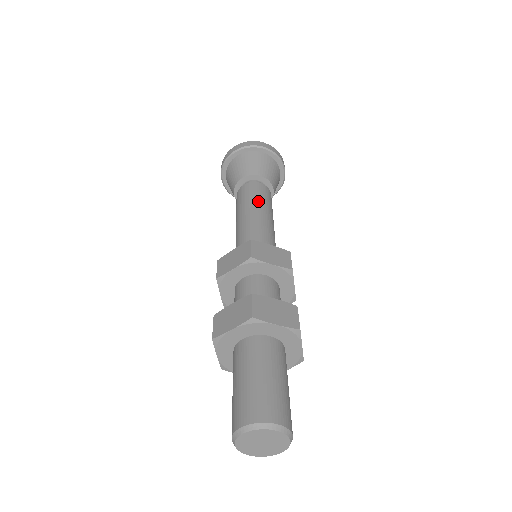
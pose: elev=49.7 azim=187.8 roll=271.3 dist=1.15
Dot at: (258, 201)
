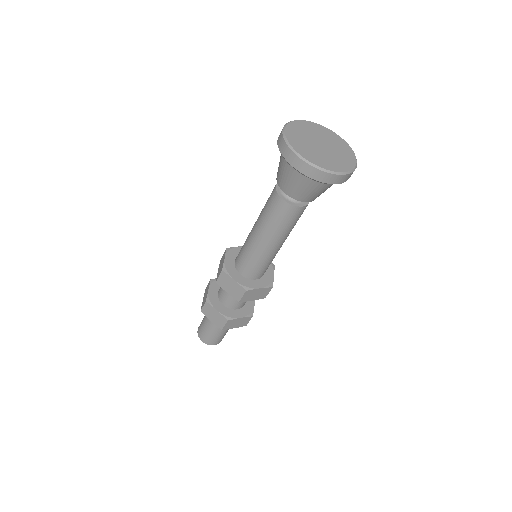
Dot at: (266, 223)
